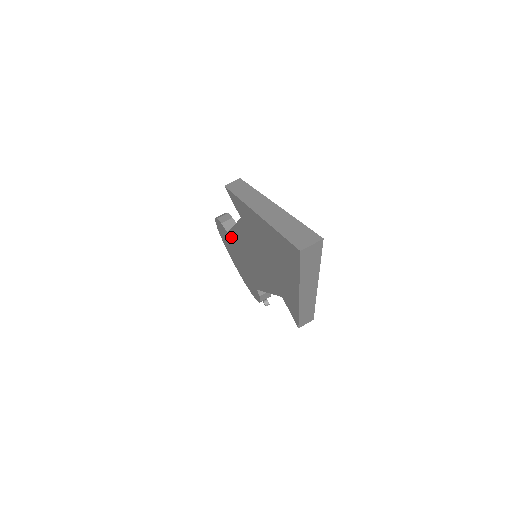
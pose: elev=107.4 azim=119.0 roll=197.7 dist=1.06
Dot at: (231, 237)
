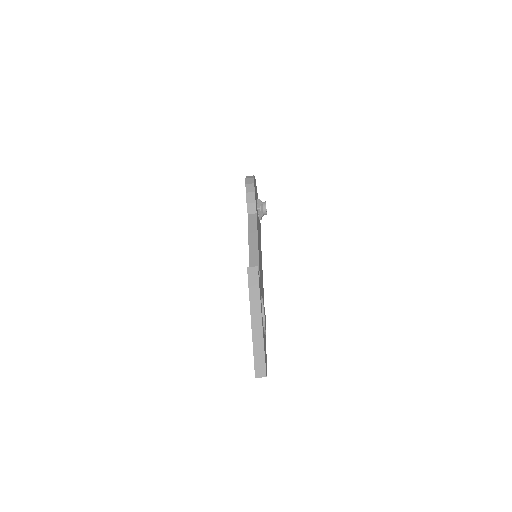
Dot at: occluded
